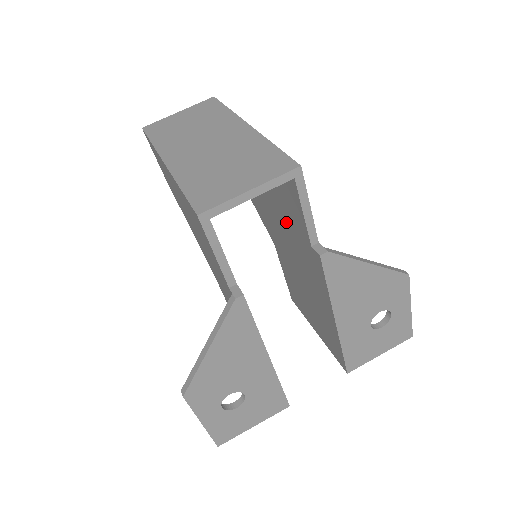
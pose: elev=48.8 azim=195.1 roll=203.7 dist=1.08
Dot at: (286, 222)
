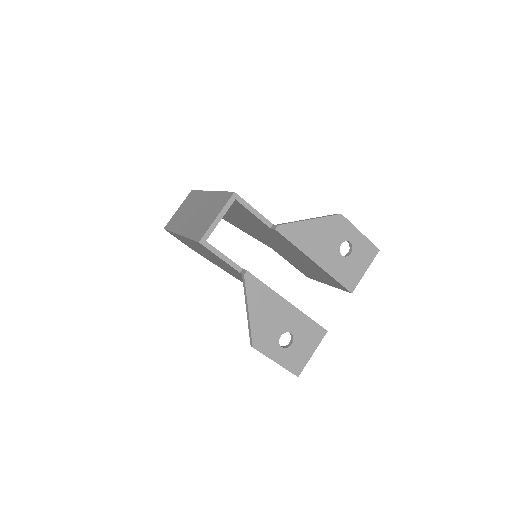
Dot at: (257, 227)
